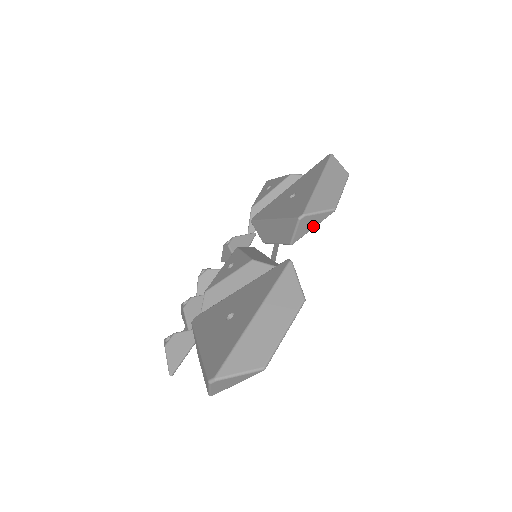
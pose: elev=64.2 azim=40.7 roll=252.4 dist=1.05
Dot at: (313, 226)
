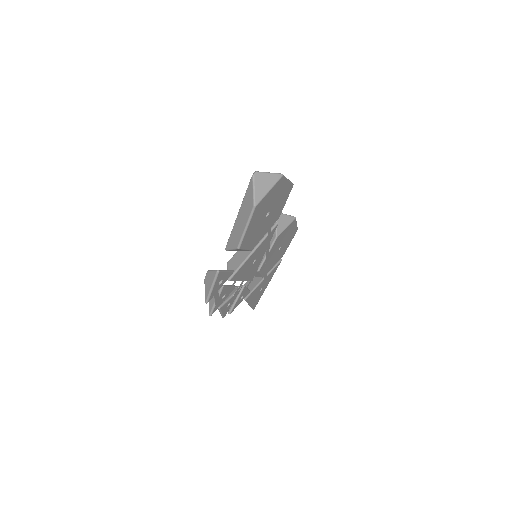
Dot at: (286, 225)
